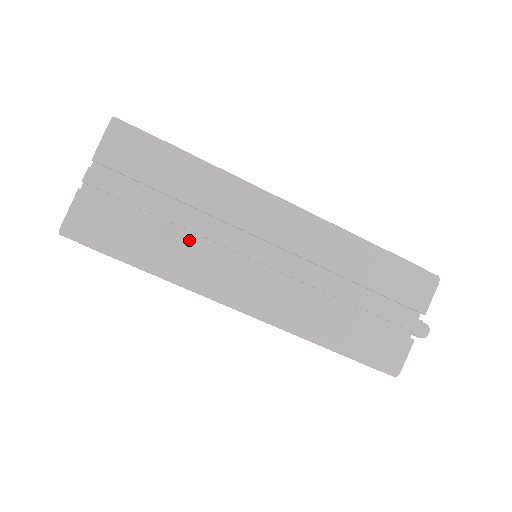
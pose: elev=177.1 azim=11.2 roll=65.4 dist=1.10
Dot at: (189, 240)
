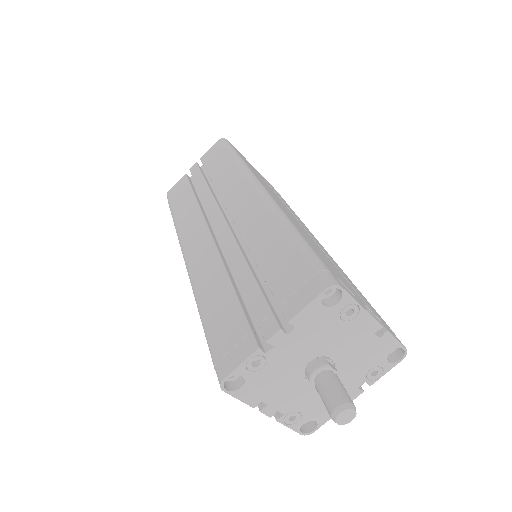
Dot at: (198, 205)
